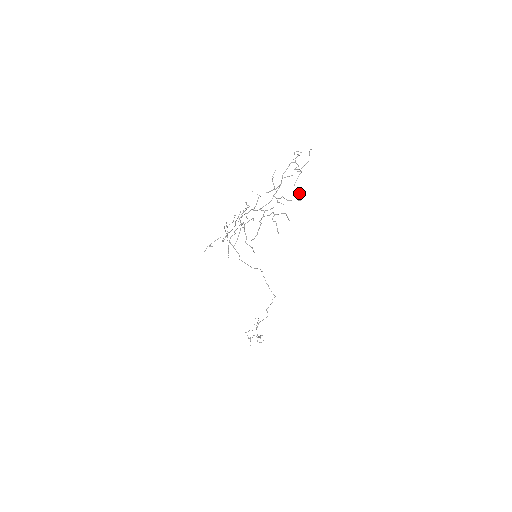
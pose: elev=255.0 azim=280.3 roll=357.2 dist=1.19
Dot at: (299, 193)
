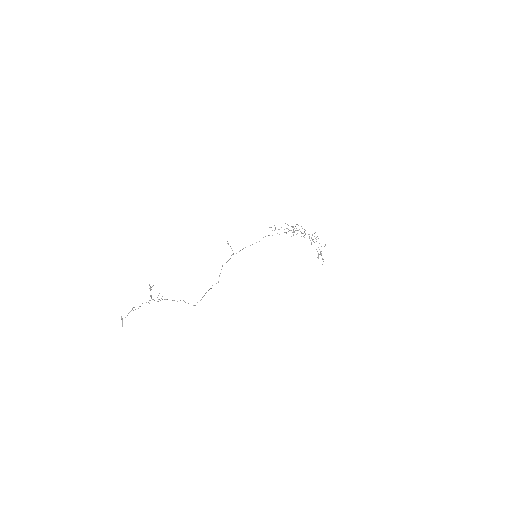
Dot at: occluded
